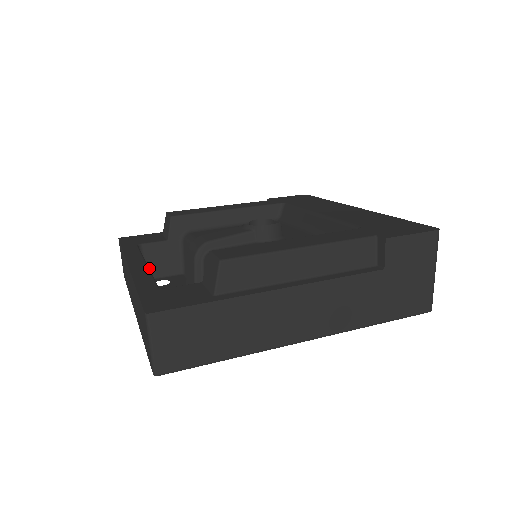
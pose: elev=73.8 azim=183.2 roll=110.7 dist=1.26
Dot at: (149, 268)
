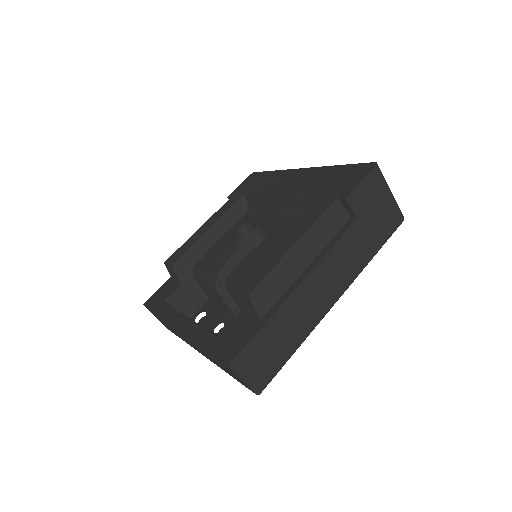
Dot at: (183, 312)
